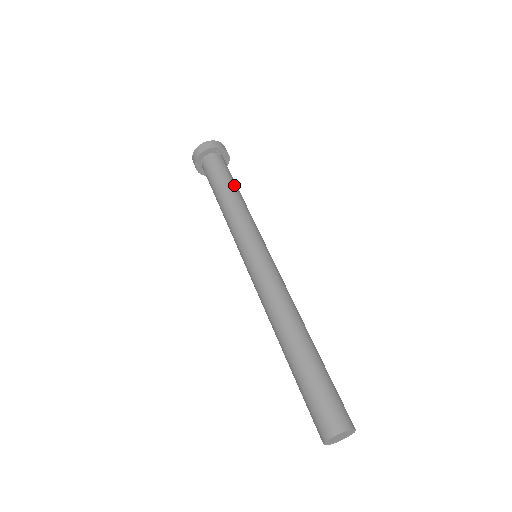
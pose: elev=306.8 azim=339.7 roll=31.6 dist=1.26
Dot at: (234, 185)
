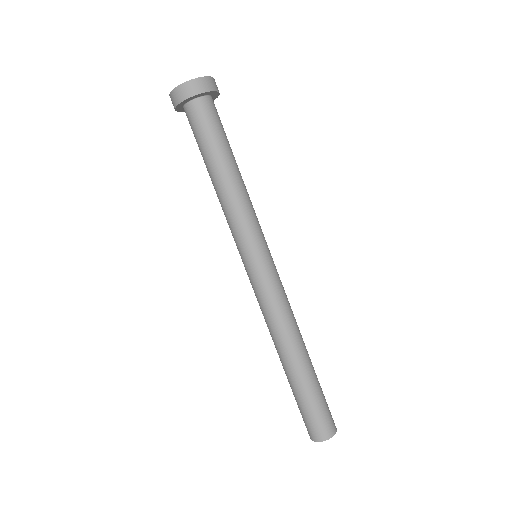
Dot at: (231, 156)
